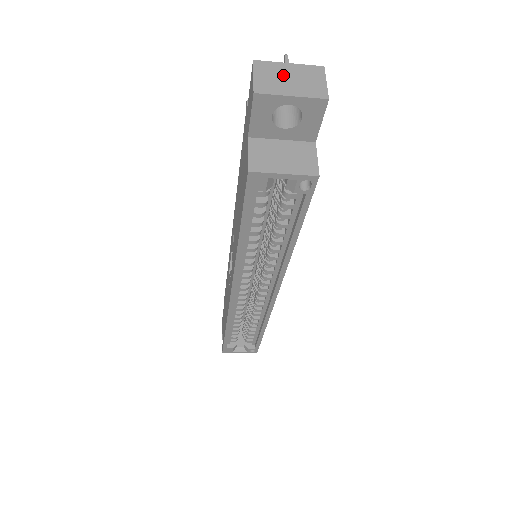
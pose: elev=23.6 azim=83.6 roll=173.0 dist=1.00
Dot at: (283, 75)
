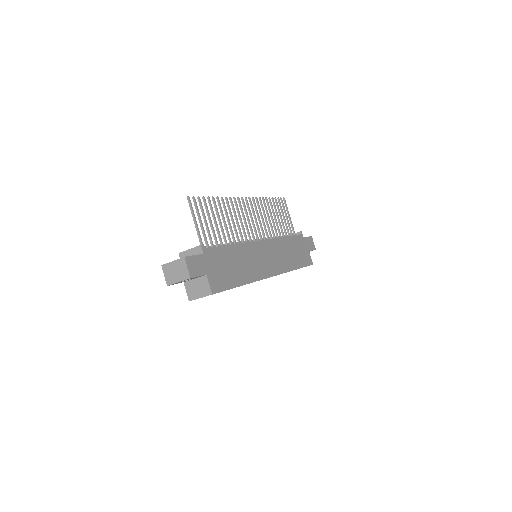
Dot at: (173, 270)
